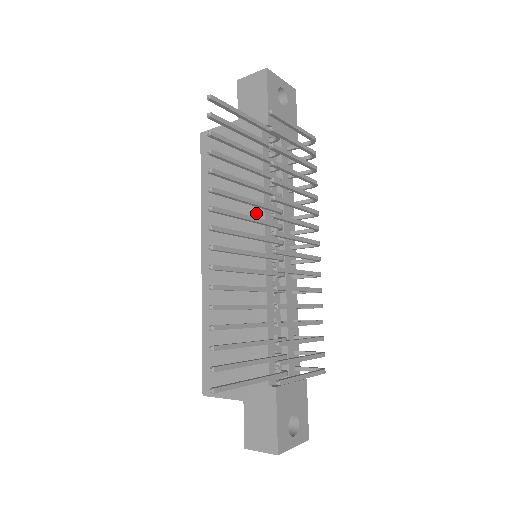
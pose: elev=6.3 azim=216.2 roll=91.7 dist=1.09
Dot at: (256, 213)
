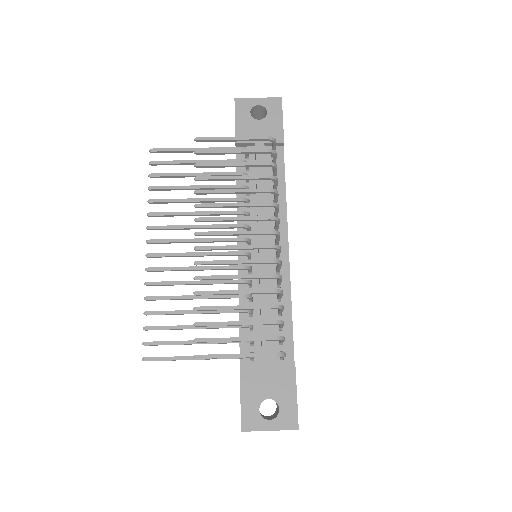
Dot at: occluded
